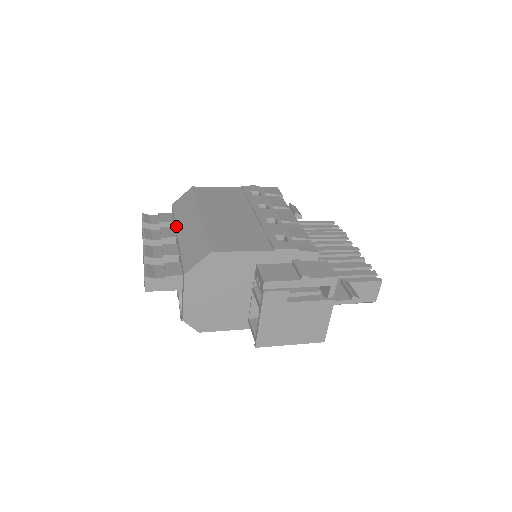
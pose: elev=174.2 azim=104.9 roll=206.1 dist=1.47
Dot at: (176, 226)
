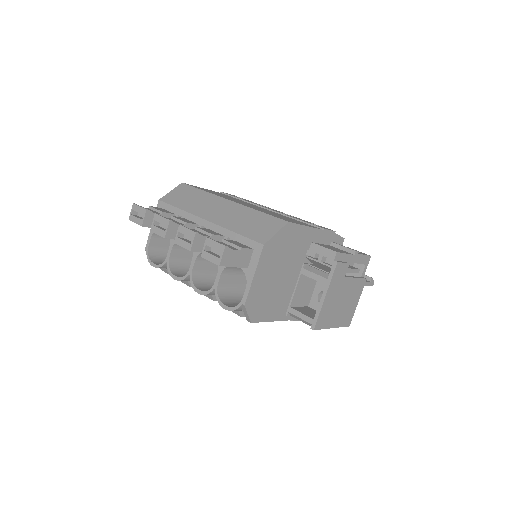
Dot at: (194, 214)
